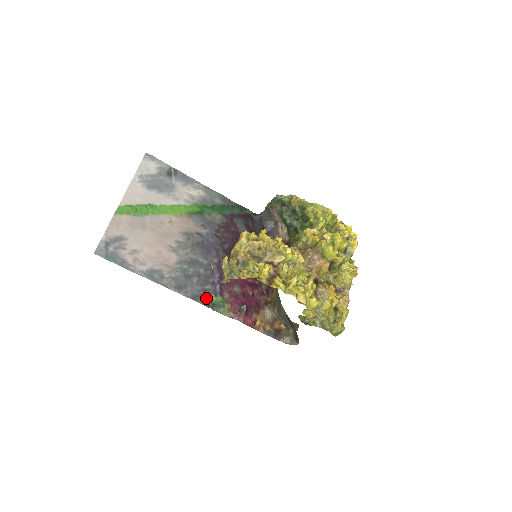
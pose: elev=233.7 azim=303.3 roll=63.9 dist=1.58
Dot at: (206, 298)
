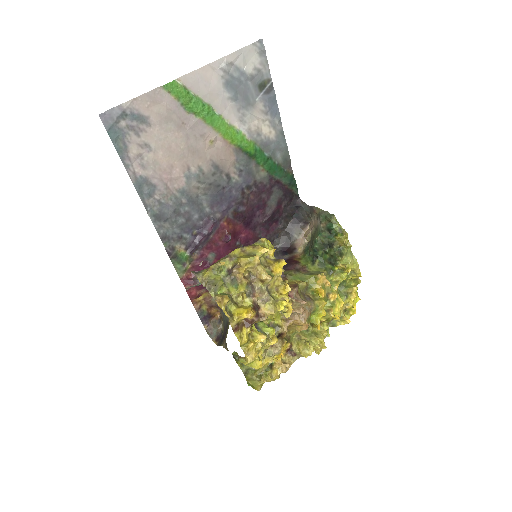
Dot at: (175, 245)
